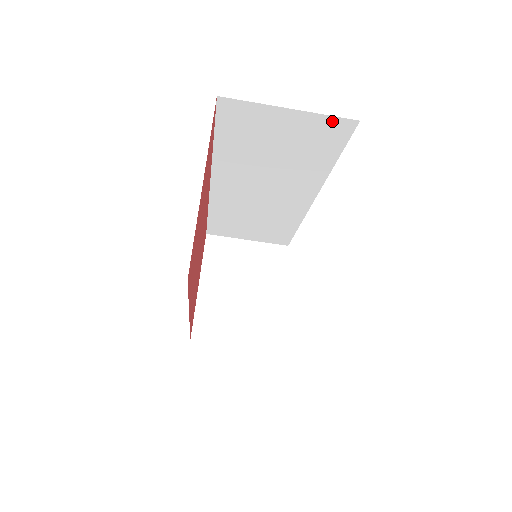
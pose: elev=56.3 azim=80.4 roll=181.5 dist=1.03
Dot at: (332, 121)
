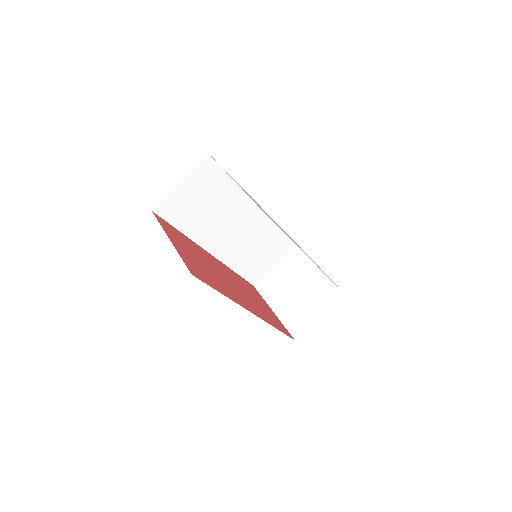
Dot at: (201, 167)
